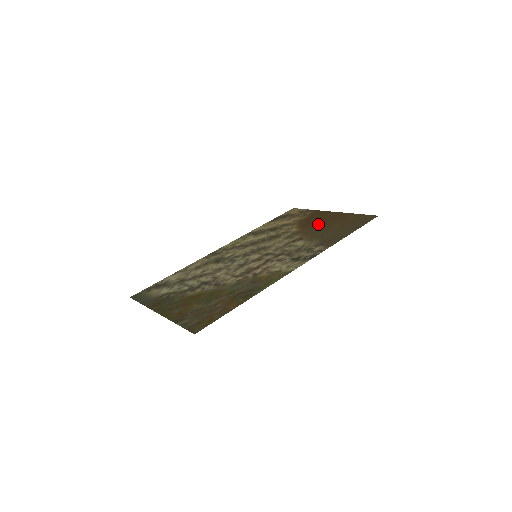
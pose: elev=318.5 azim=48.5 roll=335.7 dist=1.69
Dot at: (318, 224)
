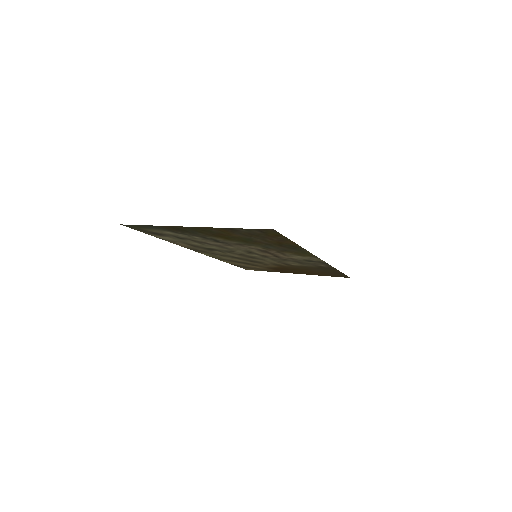
Dot at: (295, 269)
